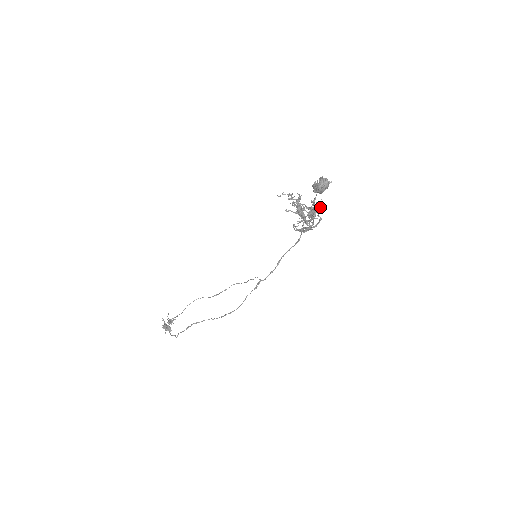
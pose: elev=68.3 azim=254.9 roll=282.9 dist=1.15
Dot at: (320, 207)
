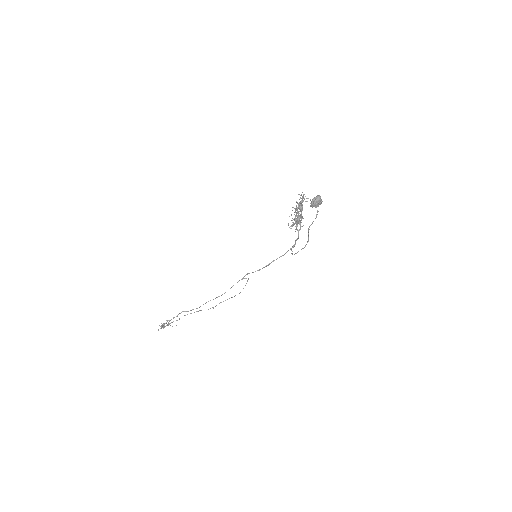
Dot at: (307, 201)
